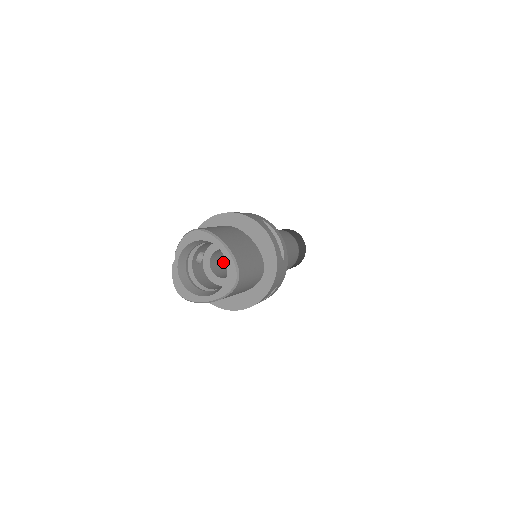
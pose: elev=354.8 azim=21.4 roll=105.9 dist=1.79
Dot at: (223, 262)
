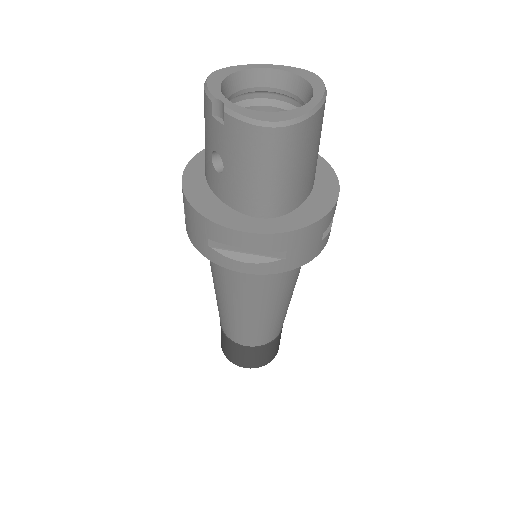
Dot at: occluded
